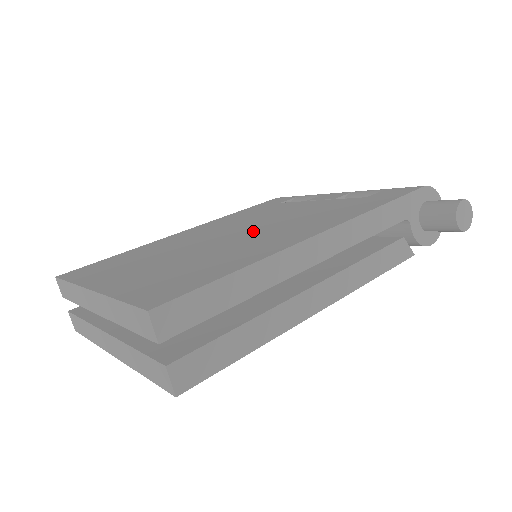
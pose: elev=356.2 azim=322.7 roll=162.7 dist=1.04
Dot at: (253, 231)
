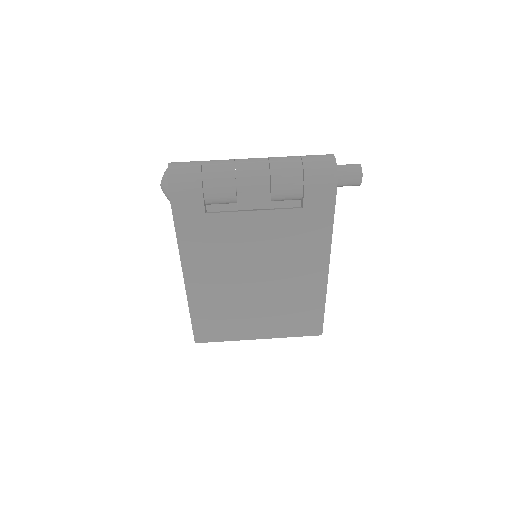
Dot at: (271, 273)
